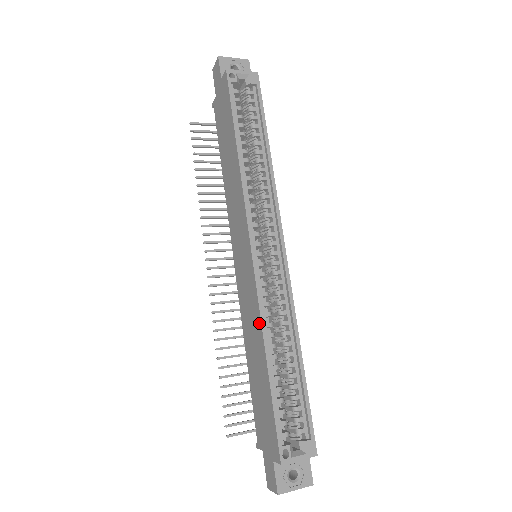
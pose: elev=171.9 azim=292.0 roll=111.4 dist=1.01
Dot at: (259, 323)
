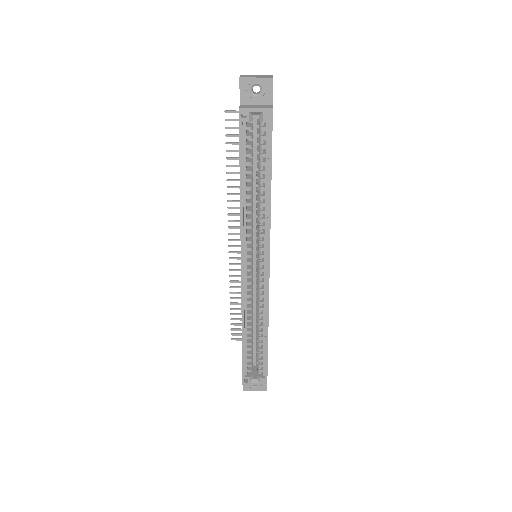
Dot at: (241, 313)
